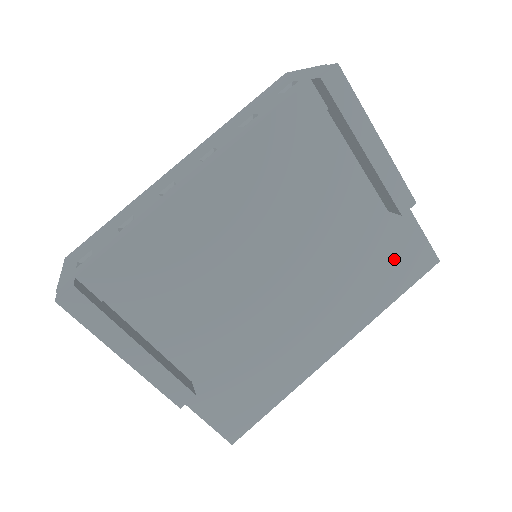
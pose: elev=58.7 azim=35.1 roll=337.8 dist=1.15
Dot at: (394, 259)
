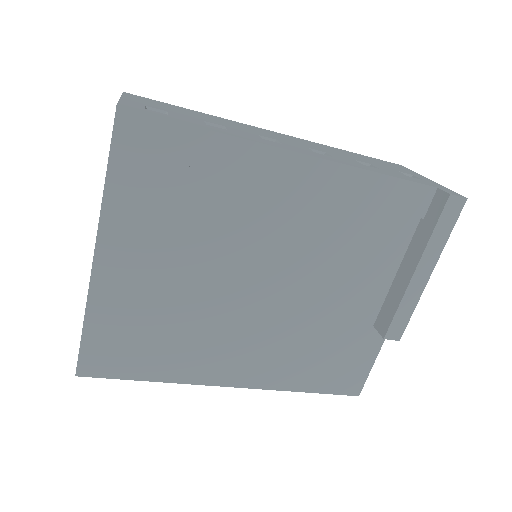
Dot at: (339, 362)
